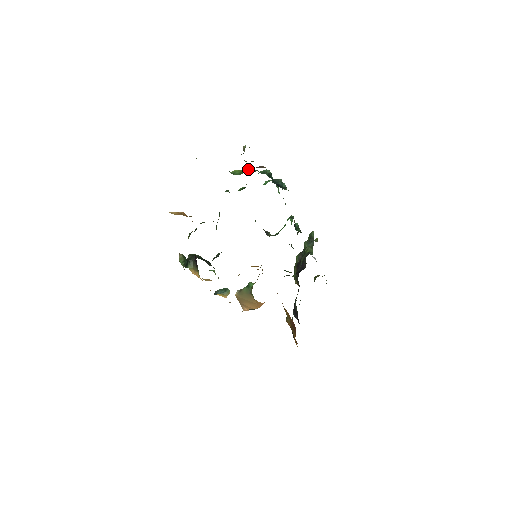
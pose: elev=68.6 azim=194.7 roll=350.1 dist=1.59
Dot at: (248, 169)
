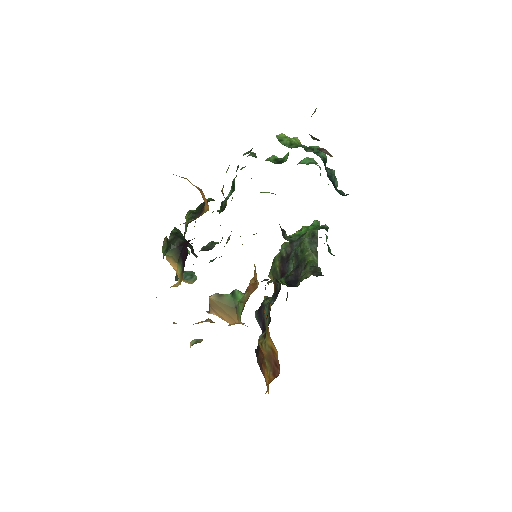
Dot at: (297, 137)
